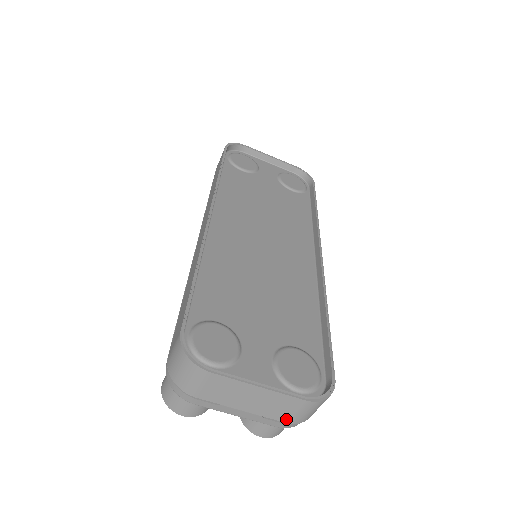
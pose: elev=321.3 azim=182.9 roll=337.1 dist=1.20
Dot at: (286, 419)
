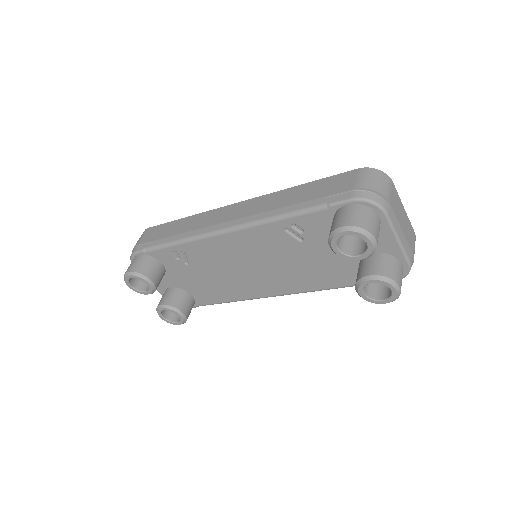
Dot at: (412, 250)
